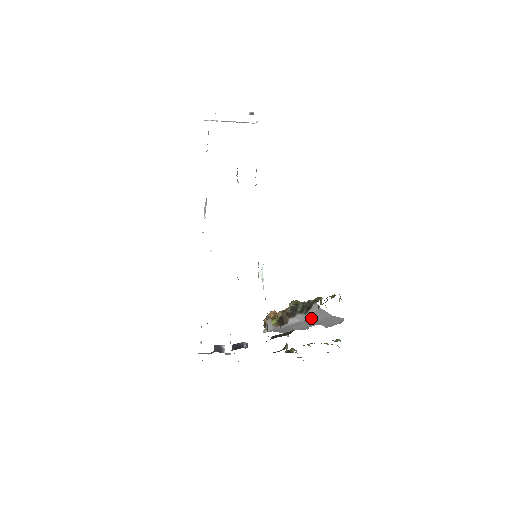
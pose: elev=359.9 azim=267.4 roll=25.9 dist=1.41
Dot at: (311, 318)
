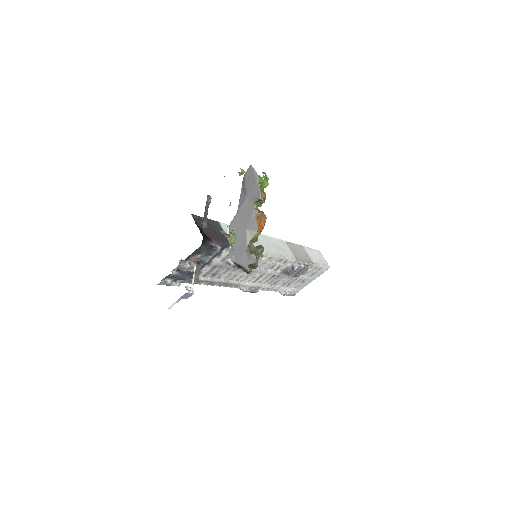
Dot at: (242, 200)
